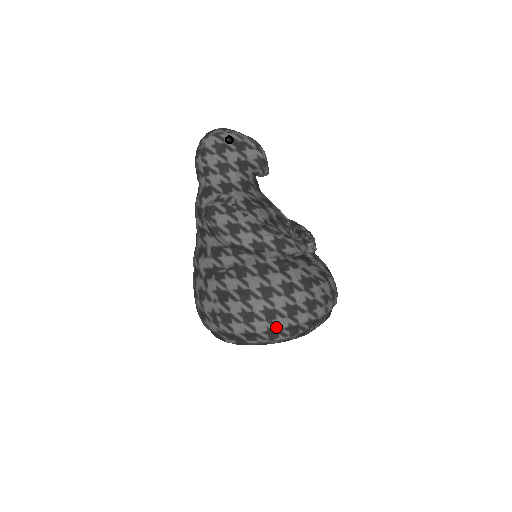
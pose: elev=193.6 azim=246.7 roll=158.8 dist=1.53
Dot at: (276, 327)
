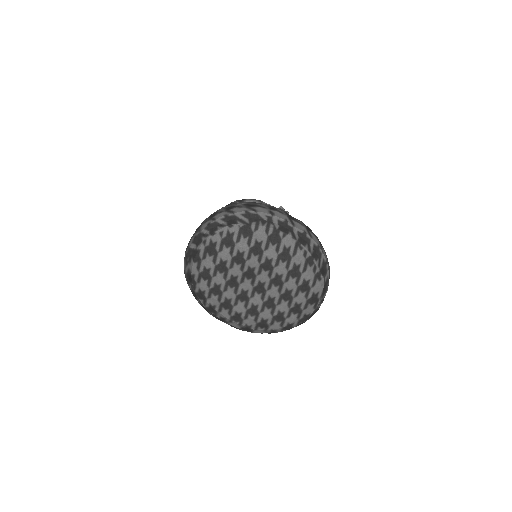
Dot at: (214, 220)
